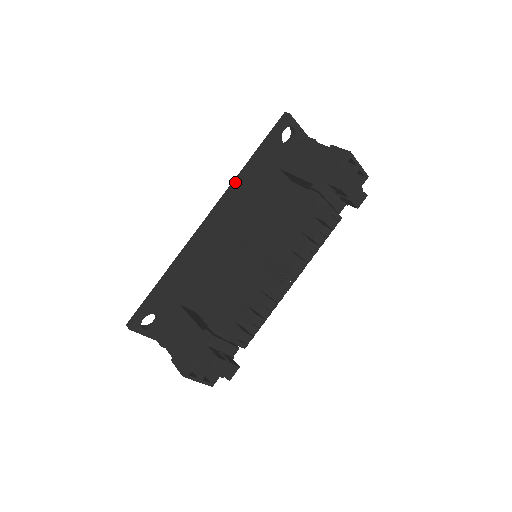
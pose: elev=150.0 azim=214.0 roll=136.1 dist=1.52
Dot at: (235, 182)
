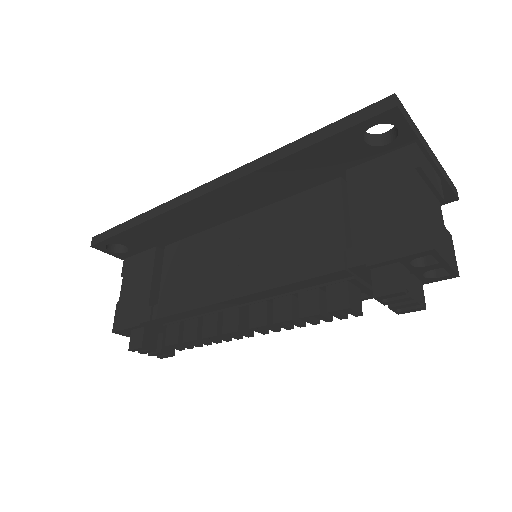
Dot at: (260, 162)
